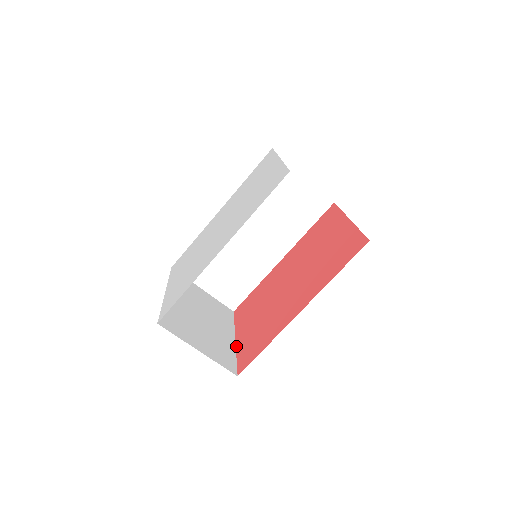
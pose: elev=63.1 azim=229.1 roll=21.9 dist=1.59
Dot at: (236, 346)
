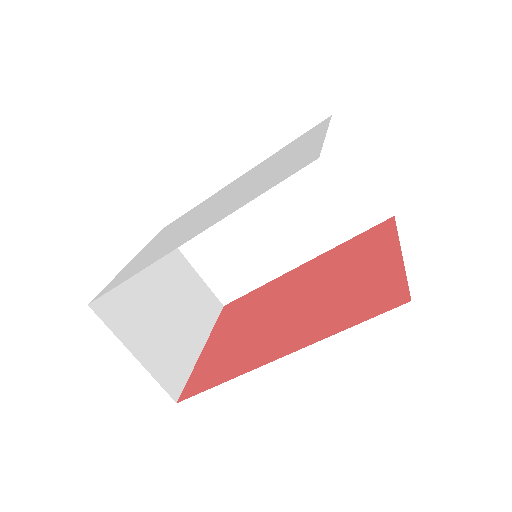
Dot at: (199, 357)
